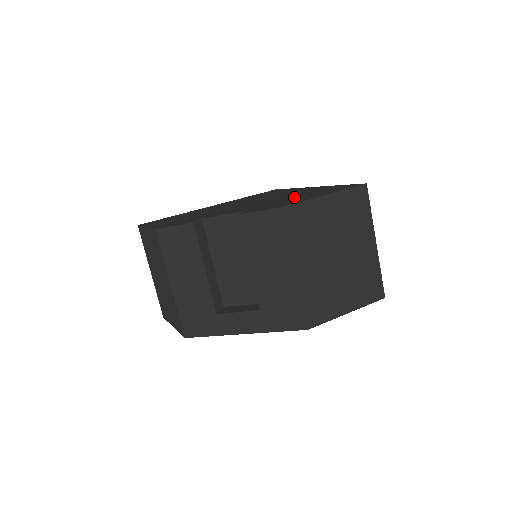
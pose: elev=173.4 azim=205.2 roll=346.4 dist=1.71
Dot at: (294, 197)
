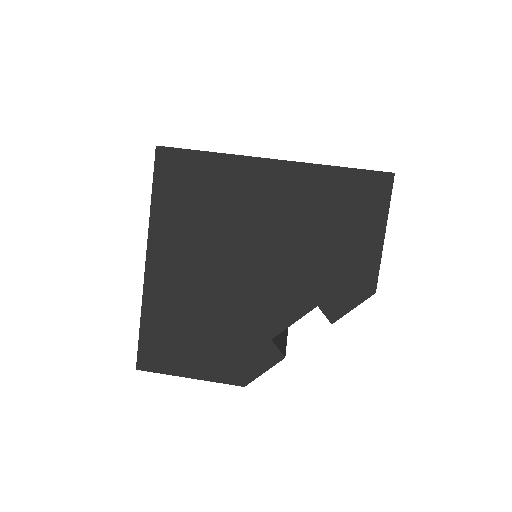
Dot at: (327, 239)
